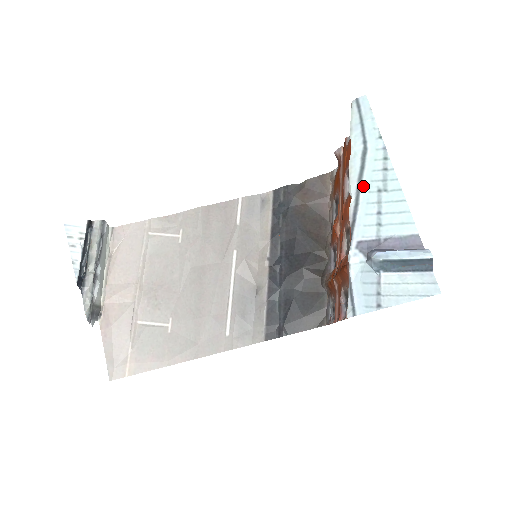
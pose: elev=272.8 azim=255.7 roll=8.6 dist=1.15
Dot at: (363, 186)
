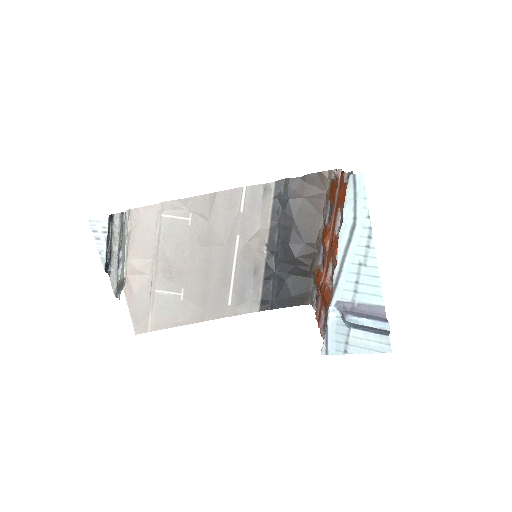
Dot at: (348, 257)
